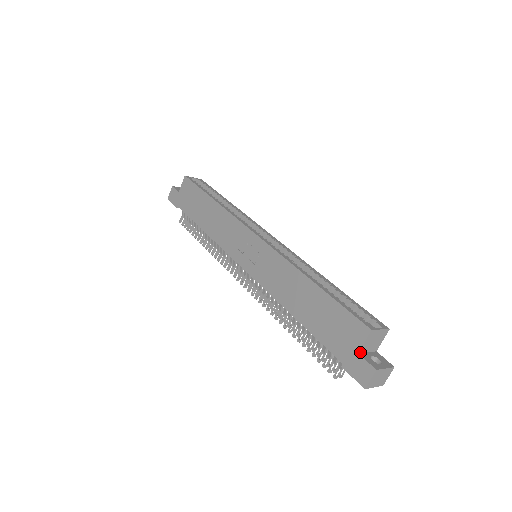
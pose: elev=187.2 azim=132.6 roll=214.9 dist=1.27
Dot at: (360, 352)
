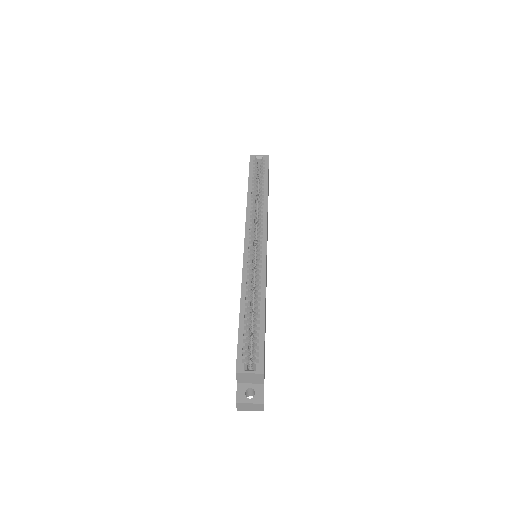
Dot at: (239, 382)
